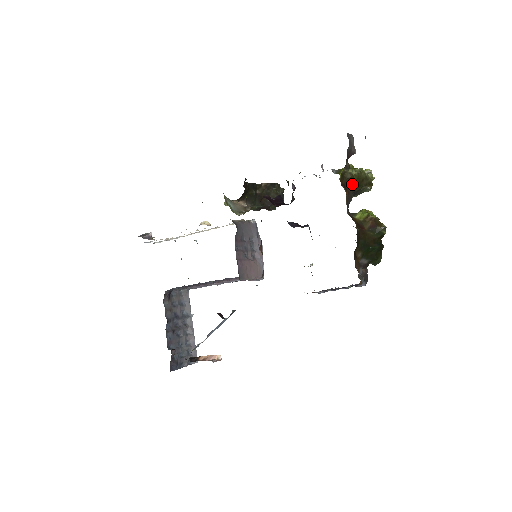
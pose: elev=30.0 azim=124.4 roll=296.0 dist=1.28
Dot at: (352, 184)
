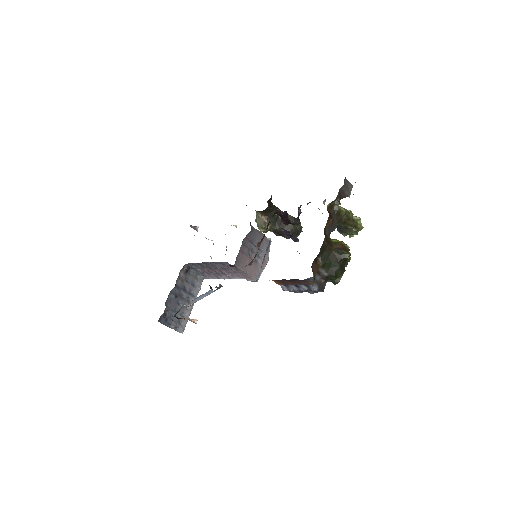
Dot at: (339, 217)
